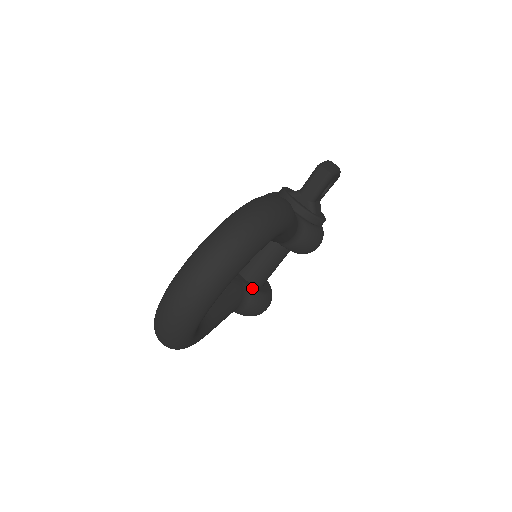
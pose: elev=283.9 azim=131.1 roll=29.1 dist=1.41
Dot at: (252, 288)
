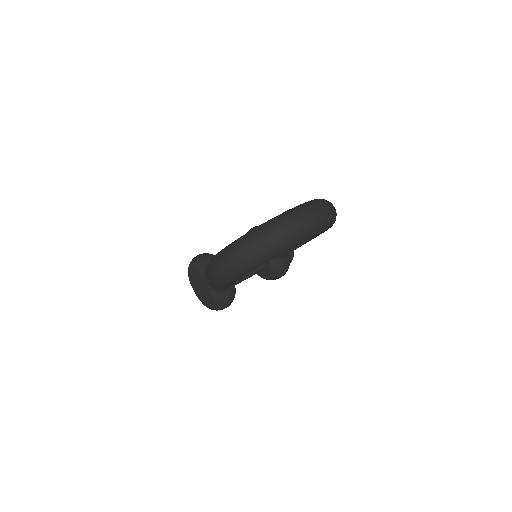
Dot at: occluded
